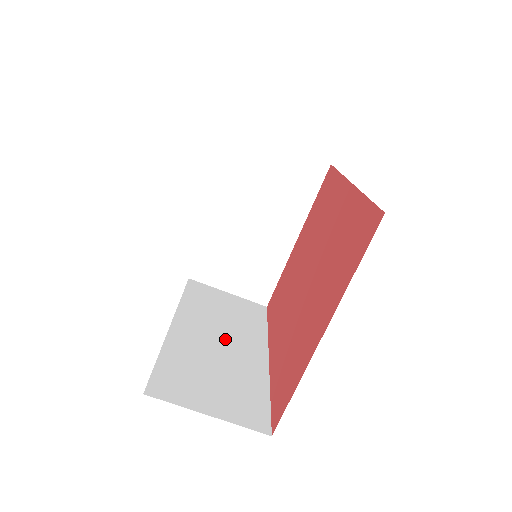
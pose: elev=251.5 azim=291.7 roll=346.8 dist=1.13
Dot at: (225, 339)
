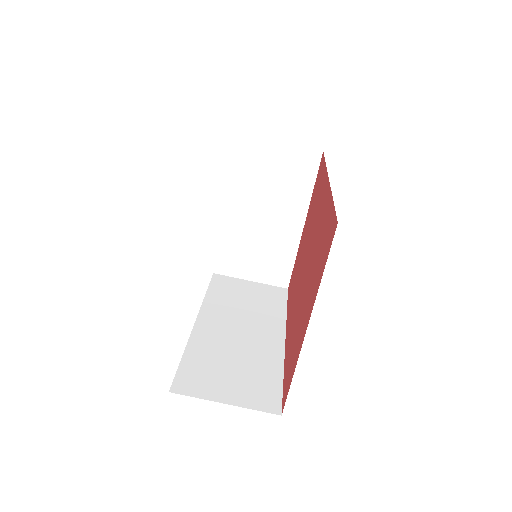
Dot at: (244, 329)
